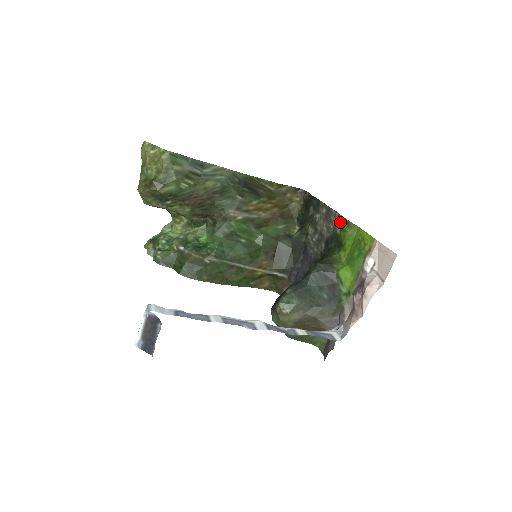
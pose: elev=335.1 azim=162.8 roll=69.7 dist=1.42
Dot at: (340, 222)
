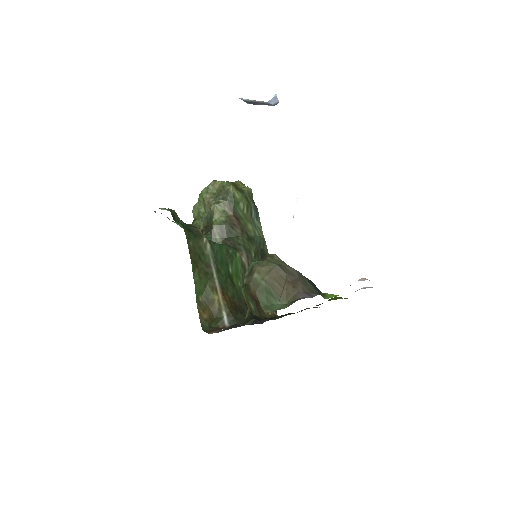
Dot at: occluded
